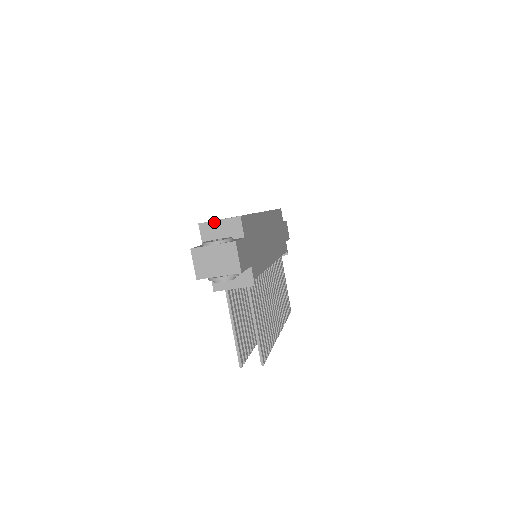
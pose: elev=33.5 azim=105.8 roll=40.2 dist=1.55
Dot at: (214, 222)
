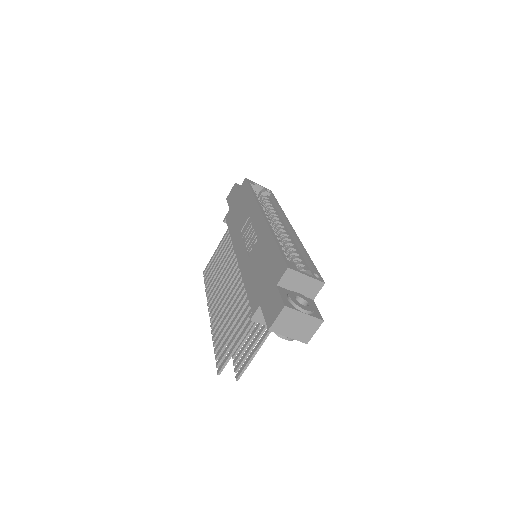
Dot at: (301, 275)
